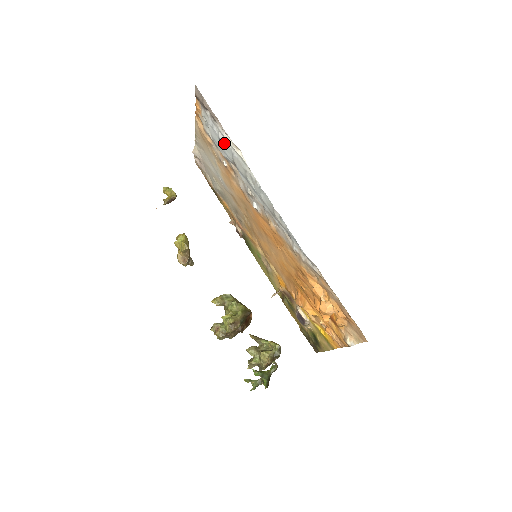
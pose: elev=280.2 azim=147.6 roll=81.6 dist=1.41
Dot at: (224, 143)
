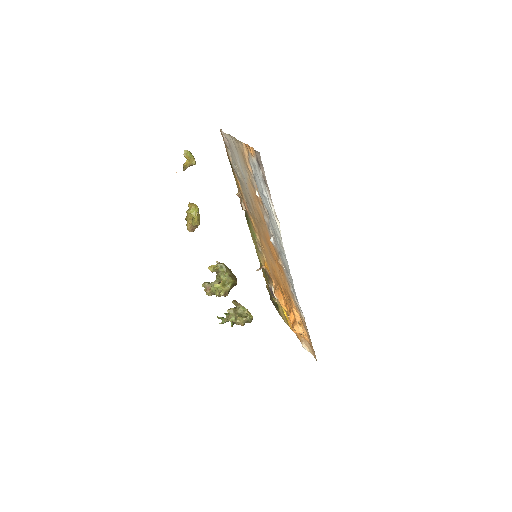
Dot at: (266, 199)
